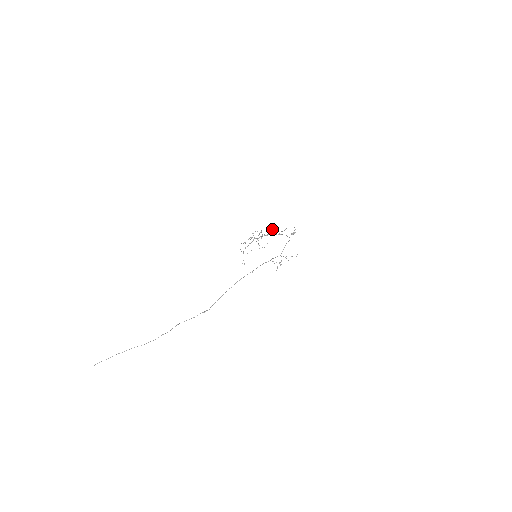
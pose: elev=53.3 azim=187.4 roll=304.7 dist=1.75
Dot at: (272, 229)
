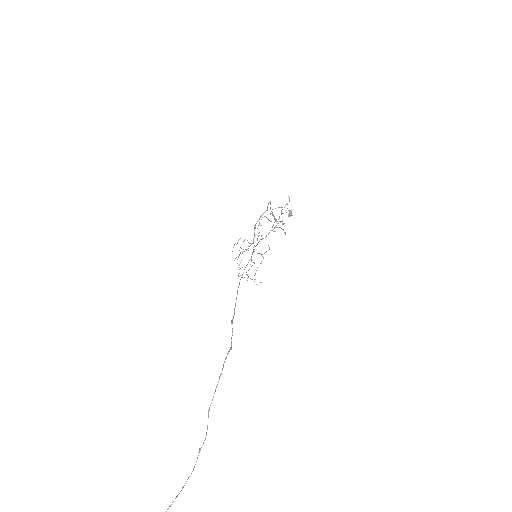
Dot at: occluded
